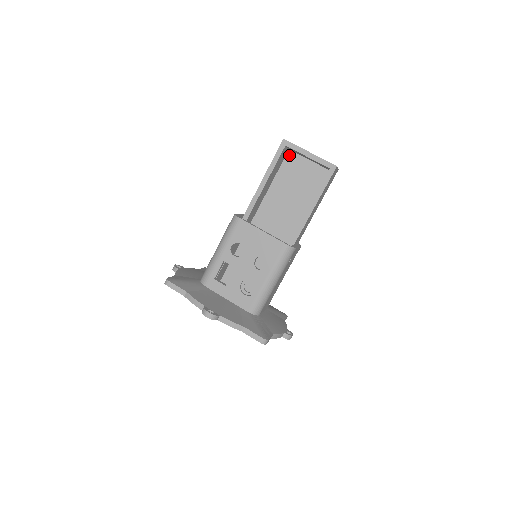
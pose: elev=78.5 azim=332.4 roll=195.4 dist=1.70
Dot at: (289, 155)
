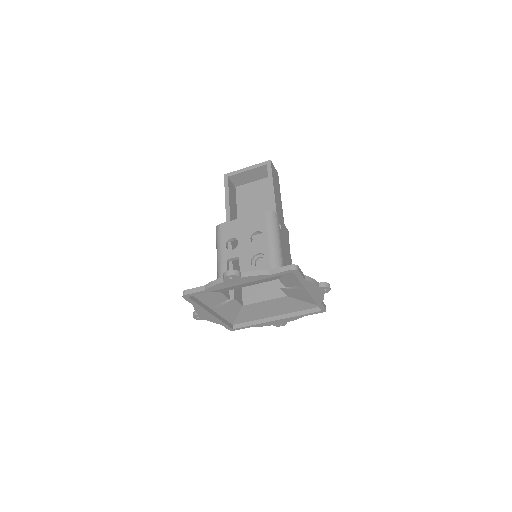
Dot at: (238, 190)
